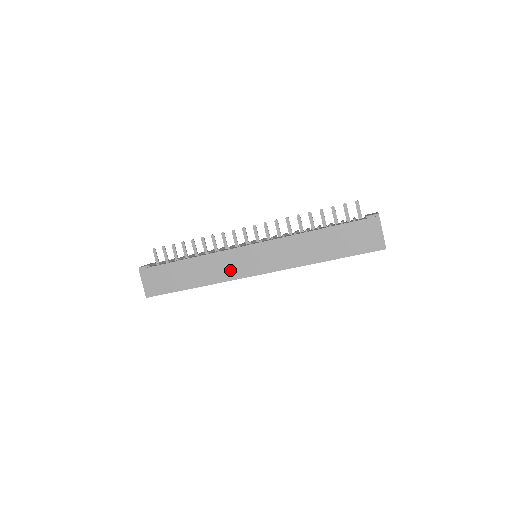
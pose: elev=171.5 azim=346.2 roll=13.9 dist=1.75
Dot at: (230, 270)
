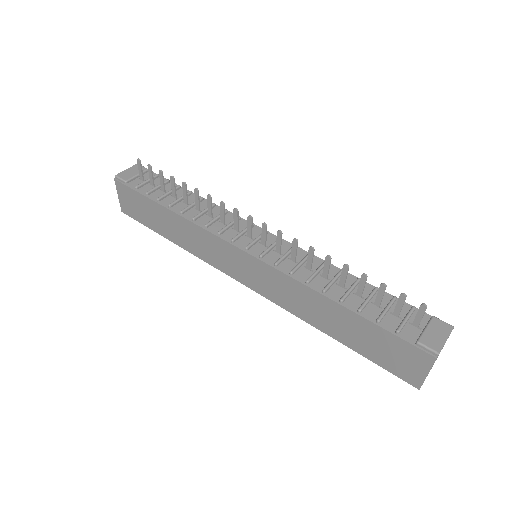
Dot at: (214, 257)
